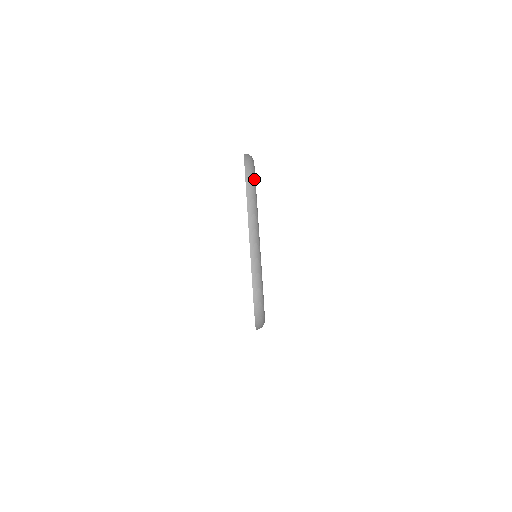
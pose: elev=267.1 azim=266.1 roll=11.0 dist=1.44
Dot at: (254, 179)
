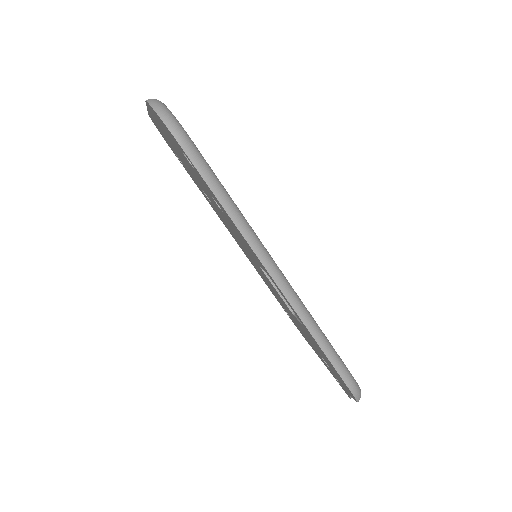
Dot at: occluded
